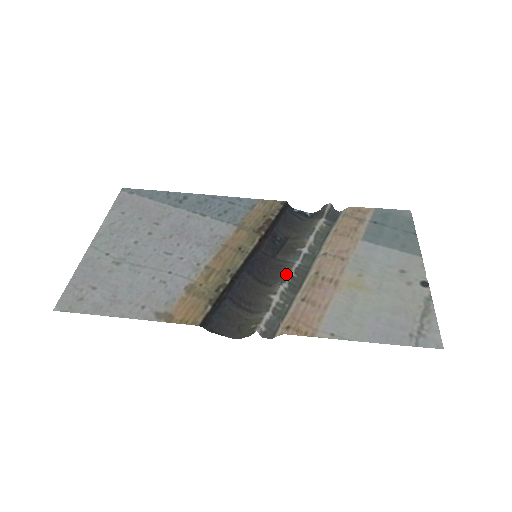
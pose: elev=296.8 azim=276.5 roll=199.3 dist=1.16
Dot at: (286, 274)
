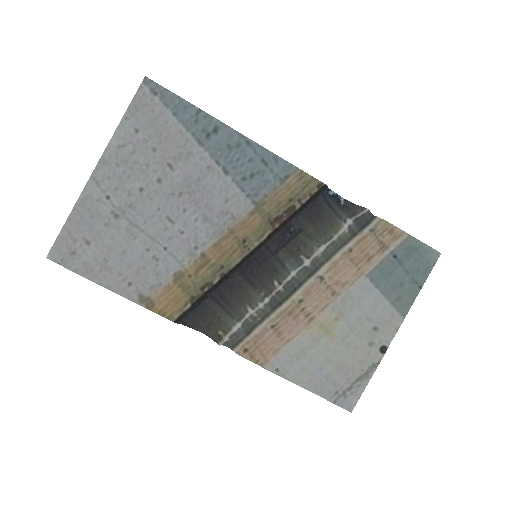
Dot at: (274, 288)
